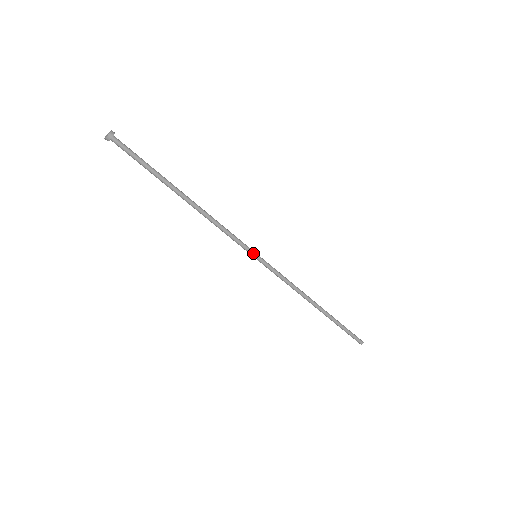
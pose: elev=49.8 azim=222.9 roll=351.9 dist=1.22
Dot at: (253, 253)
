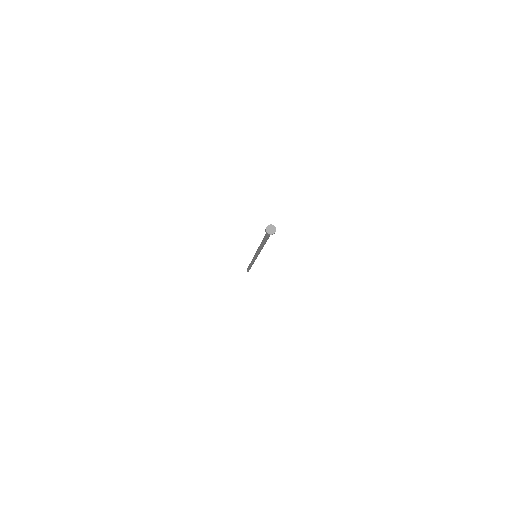
Dot at: occluded
